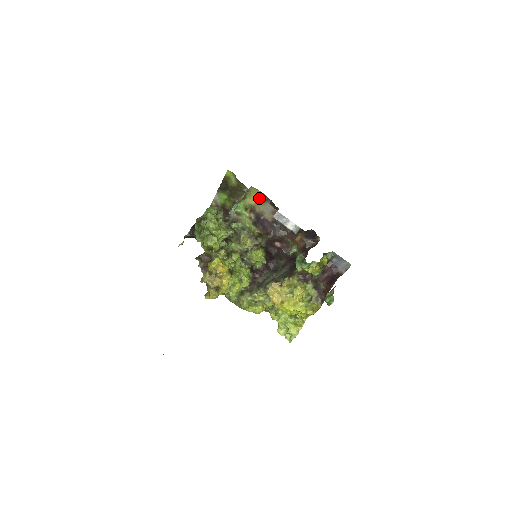
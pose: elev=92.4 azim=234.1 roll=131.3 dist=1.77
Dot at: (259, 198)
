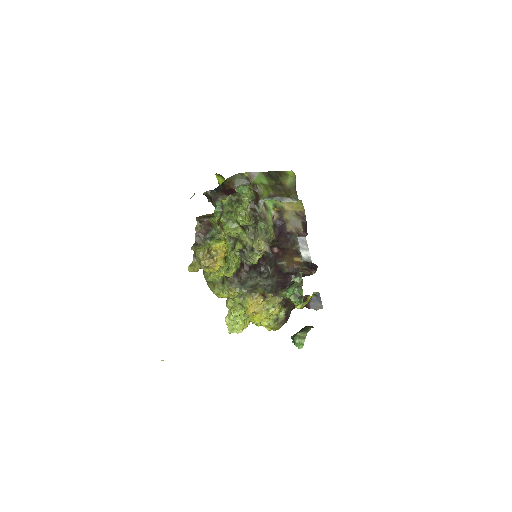
Dot at: (297, 211)
